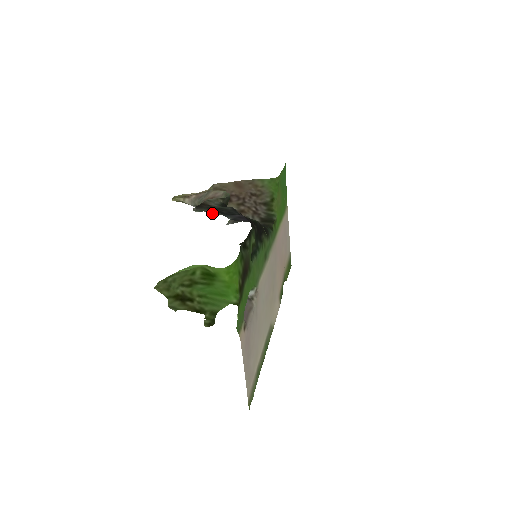
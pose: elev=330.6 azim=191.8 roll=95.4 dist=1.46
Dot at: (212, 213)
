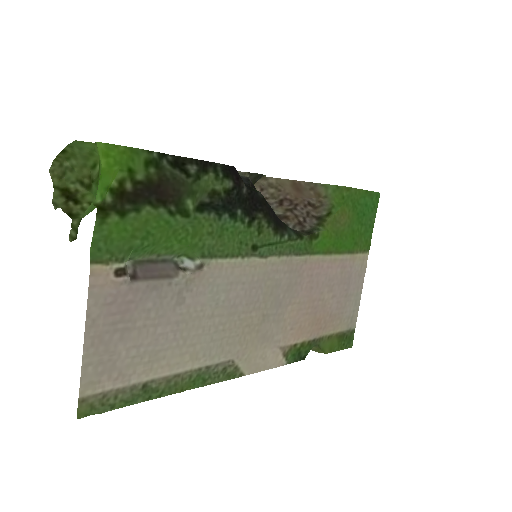
Dot at: occluded
